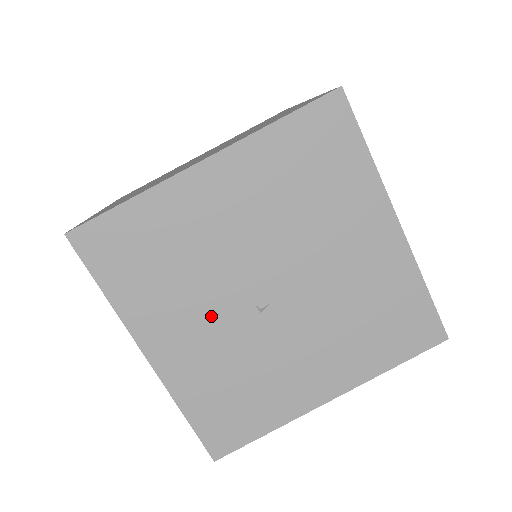
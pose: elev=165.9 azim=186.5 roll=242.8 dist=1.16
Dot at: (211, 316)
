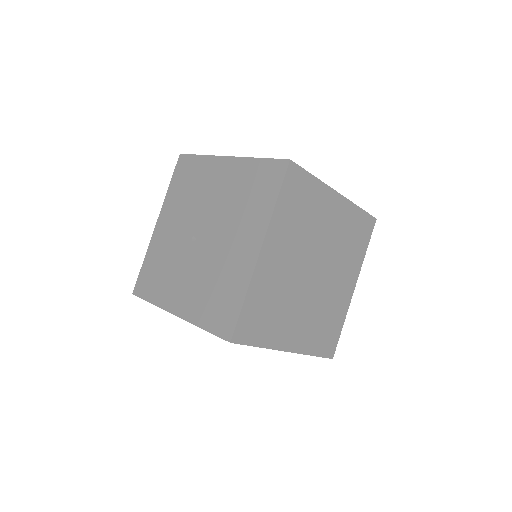
Dot at: (181, 226)
